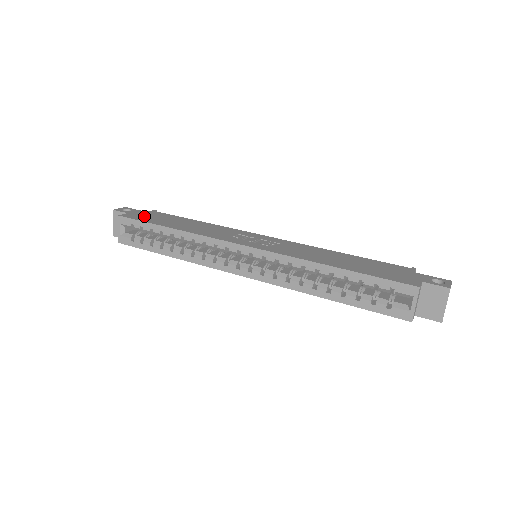
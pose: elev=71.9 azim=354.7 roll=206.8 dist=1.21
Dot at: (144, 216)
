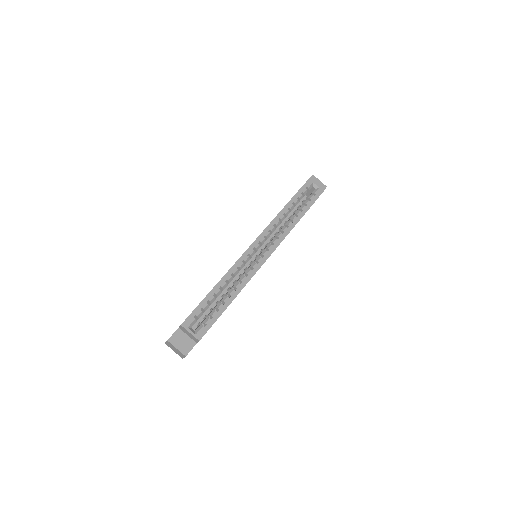
Dot at: occluded
